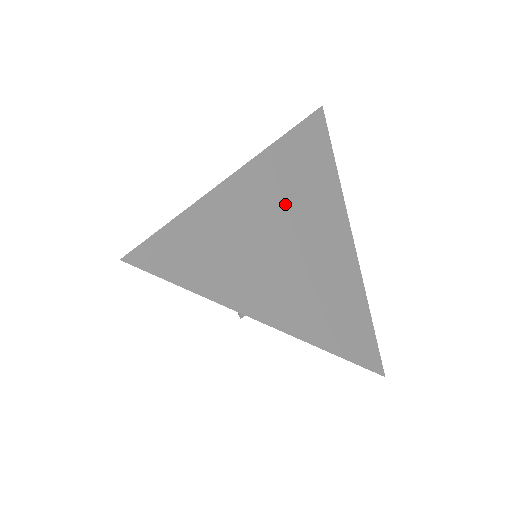
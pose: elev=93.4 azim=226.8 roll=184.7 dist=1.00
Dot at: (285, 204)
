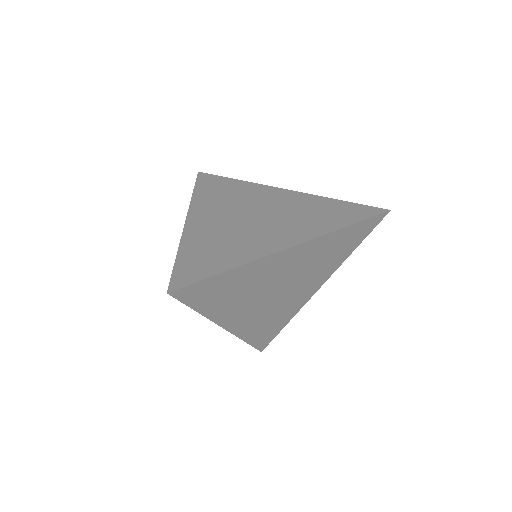
Dot at: (295, 270)
